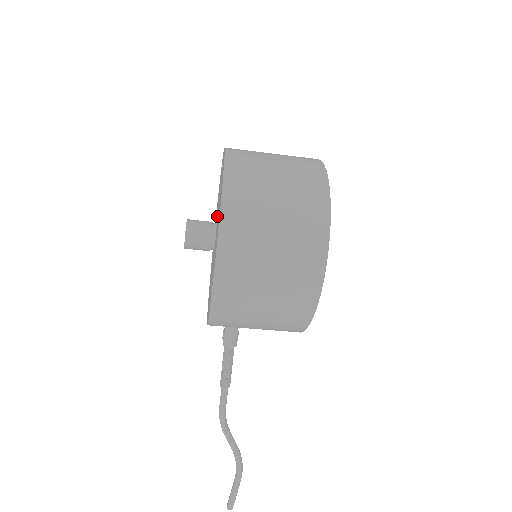
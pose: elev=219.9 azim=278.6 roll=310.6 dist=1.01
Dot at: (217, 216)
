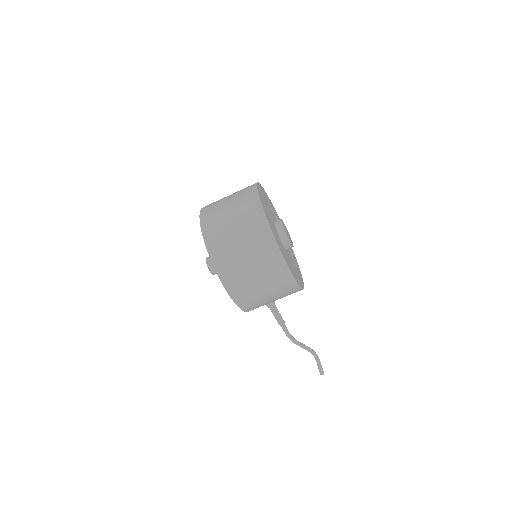
Dot at: occluded
